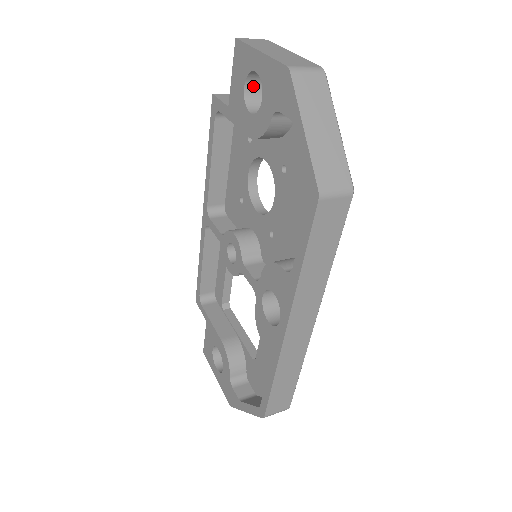
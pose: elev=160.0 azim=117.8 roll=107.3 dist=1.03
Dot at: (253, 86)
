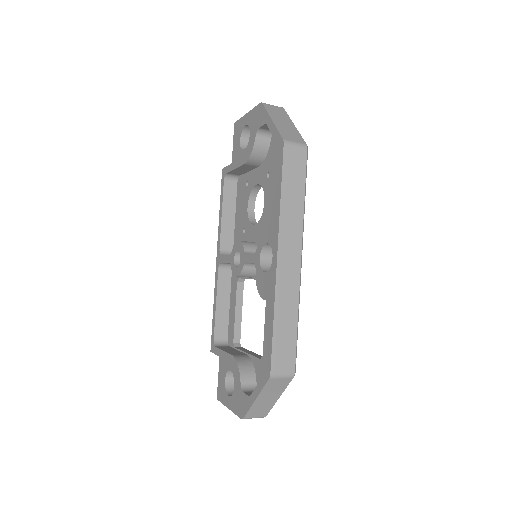
Dot at: (246, 141)
